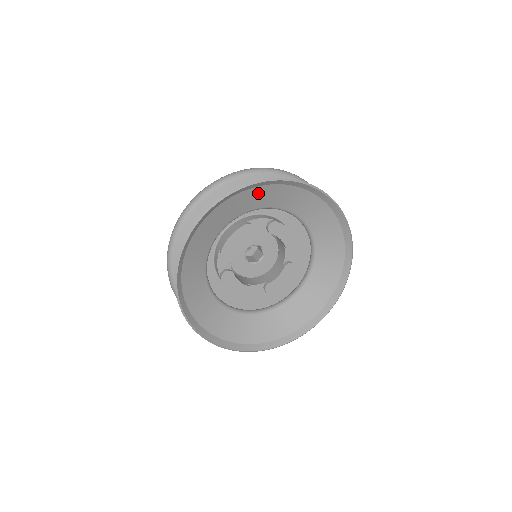
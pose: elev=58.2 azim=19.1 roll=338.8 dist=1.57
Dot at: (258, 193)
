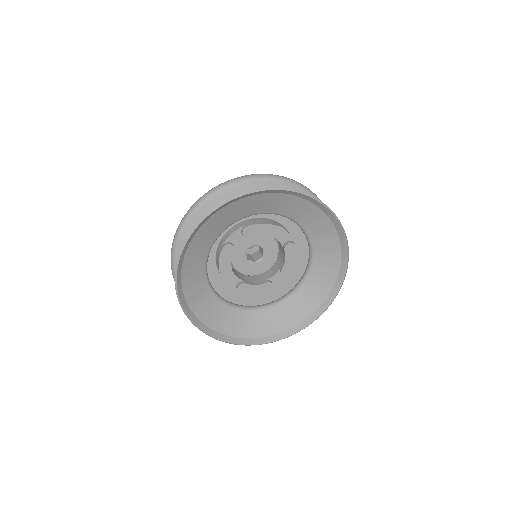
Dot at: (206, 230)
